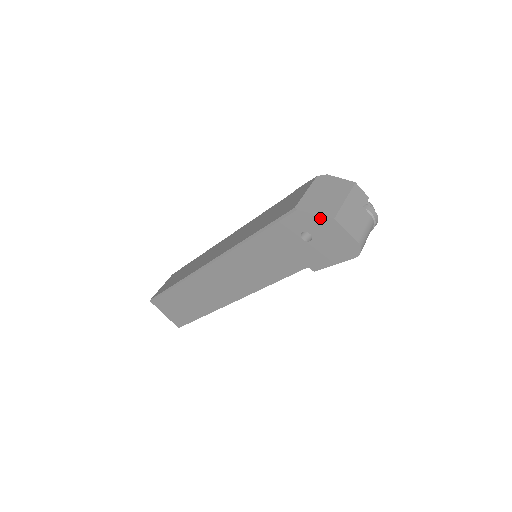
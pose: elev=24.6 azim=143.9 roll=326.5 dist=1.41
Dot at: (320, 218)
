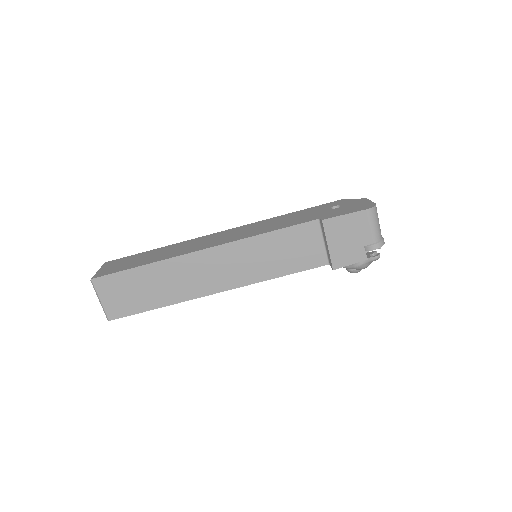
Dot at: (356, 199)
